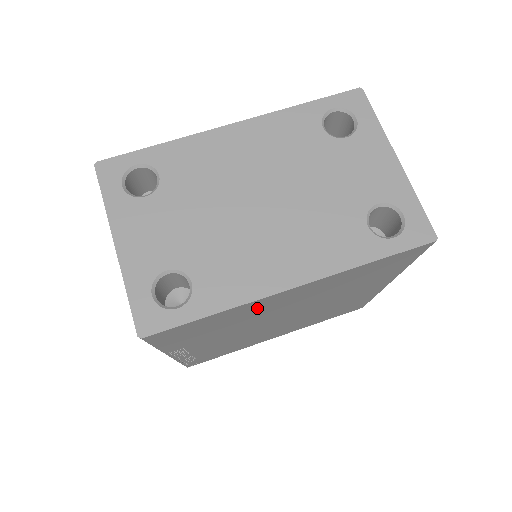
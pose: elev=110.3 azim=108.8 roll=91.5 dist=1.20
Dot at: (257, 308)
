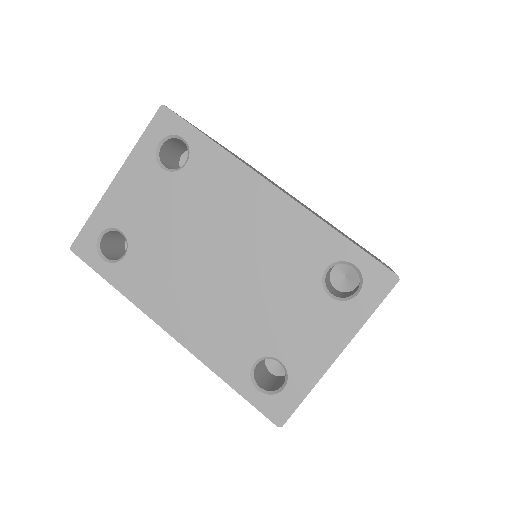
Dot at: occluded
